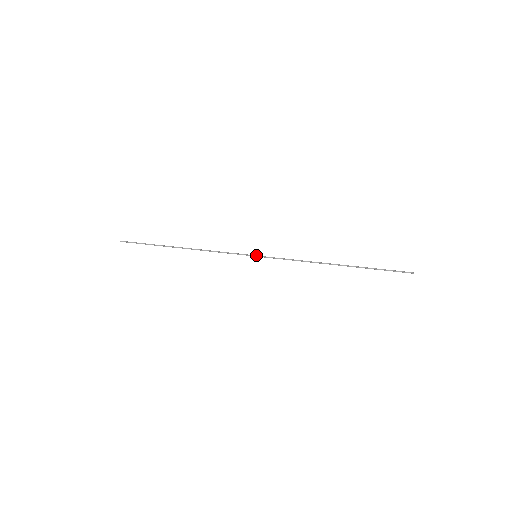
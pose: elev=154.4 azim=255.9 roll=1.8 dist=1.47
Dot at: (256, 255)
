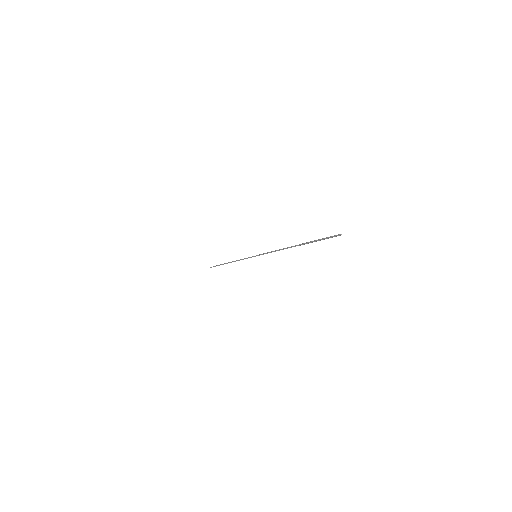
Dot at: occluded
